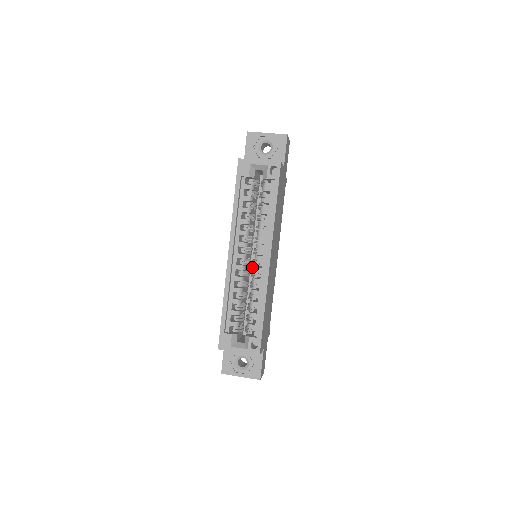
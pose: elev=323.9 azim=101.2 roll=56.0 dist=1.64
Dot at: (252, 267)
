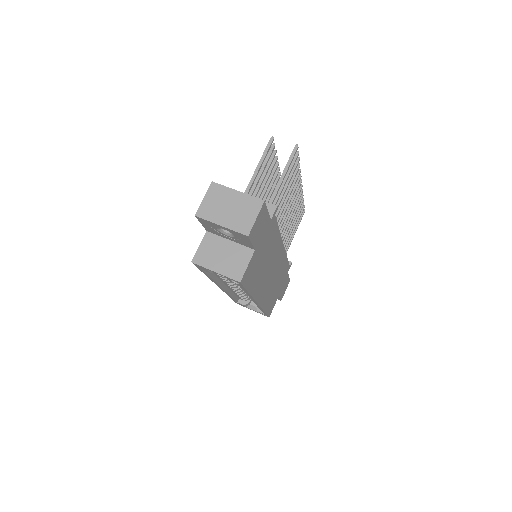
Dot at: occluded
